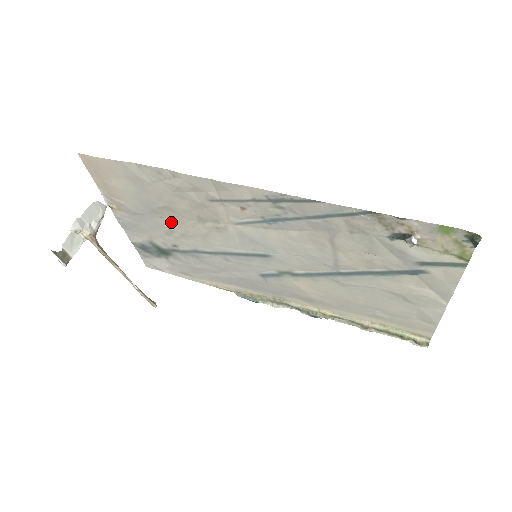
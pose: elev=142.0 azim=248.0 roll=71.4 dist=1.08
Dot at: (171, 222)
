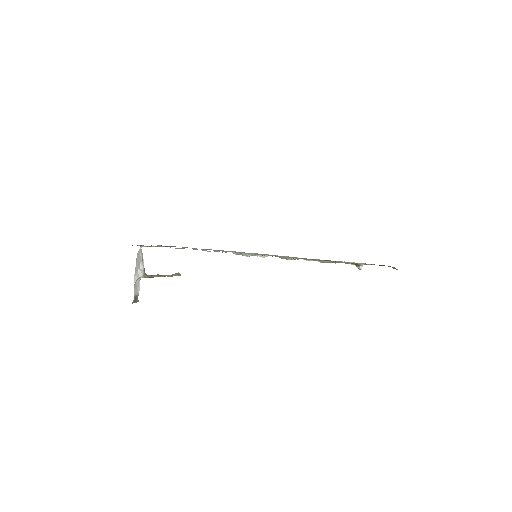
Dot at: occluded
